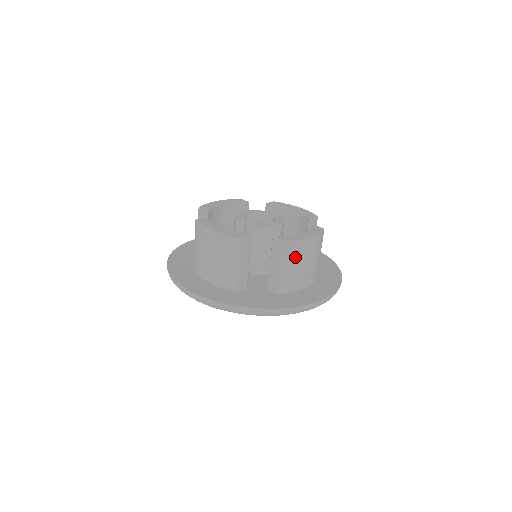
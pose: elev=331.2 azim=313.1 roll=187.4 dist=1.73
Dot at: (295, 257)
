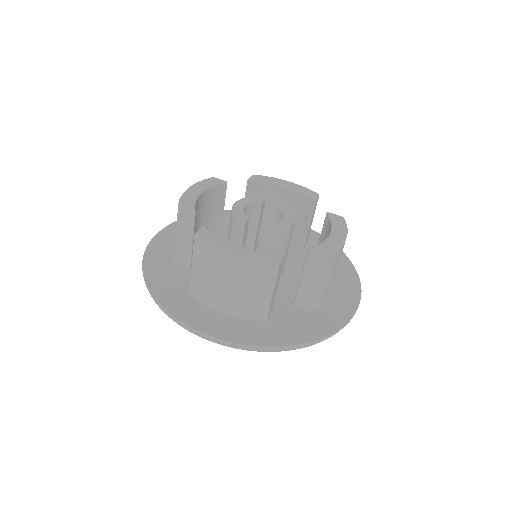
Dot at: (332, 266)
